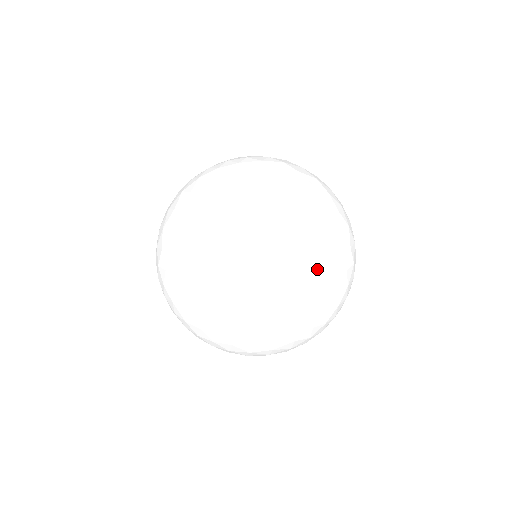
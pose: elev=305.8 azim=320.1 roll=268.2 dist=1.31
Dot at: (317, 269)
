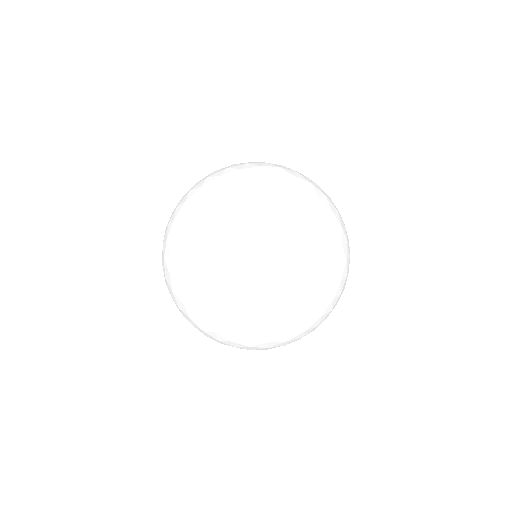
Dot at: (233, 312)
